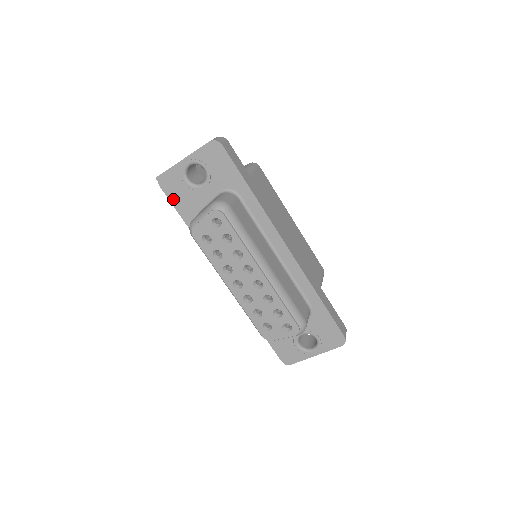
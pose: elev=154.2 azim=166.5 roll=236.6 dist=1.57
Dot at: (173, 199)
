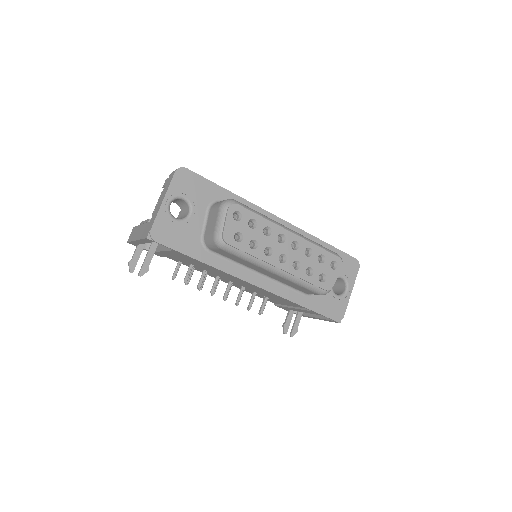
Dot at: (174, 245)
